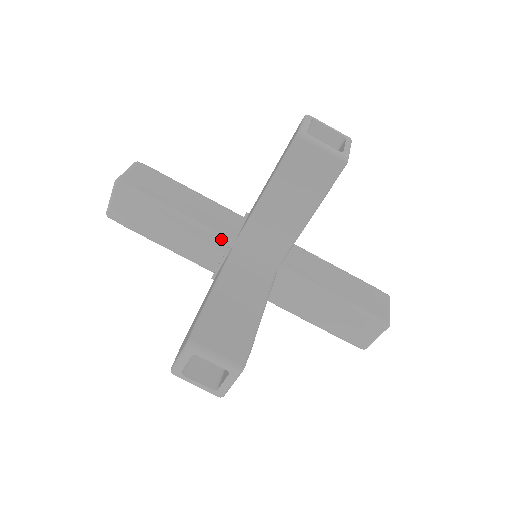
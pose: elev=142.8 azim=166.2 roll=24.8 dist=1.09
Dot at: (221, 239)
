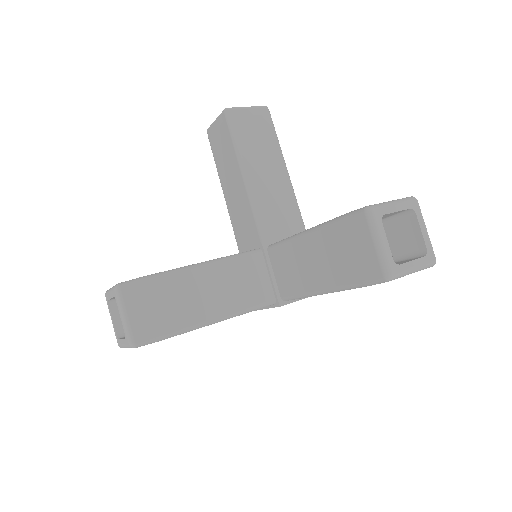
Dot at: occluded
